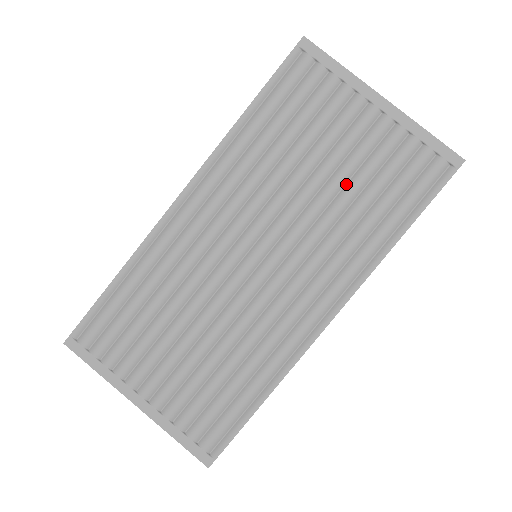
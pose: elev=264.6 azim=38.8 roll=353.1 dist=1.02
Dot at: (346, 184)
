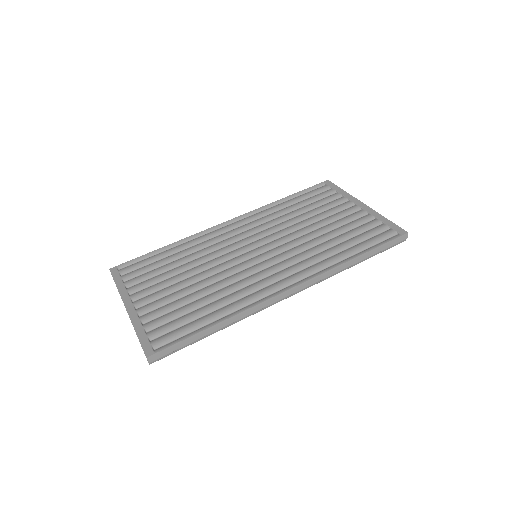
Dot at: (328, 232)
